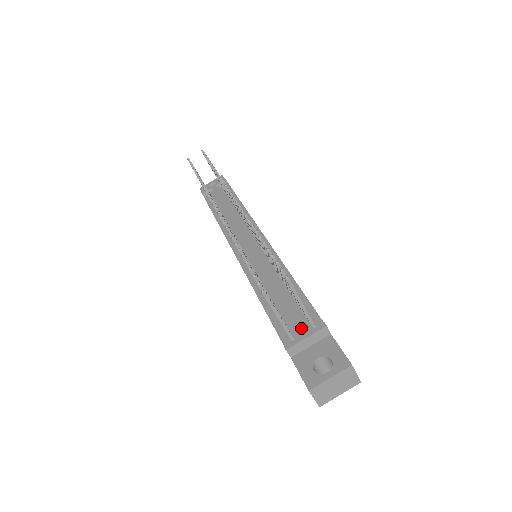
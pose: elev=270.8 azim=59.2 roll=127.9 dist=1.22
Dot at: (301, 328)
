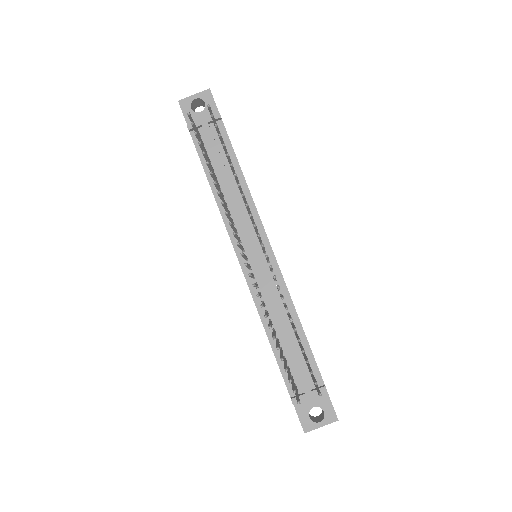
Dot at: (306, 386)
